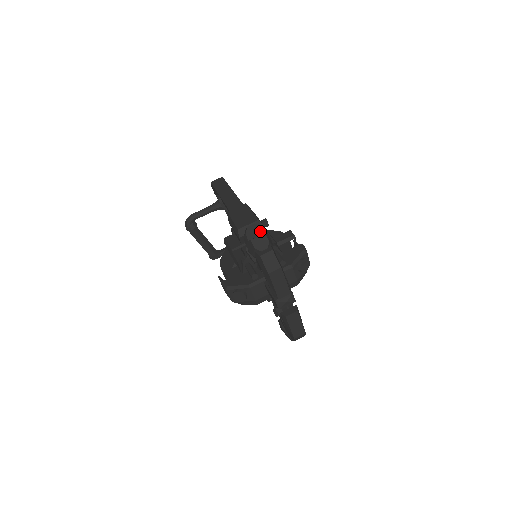
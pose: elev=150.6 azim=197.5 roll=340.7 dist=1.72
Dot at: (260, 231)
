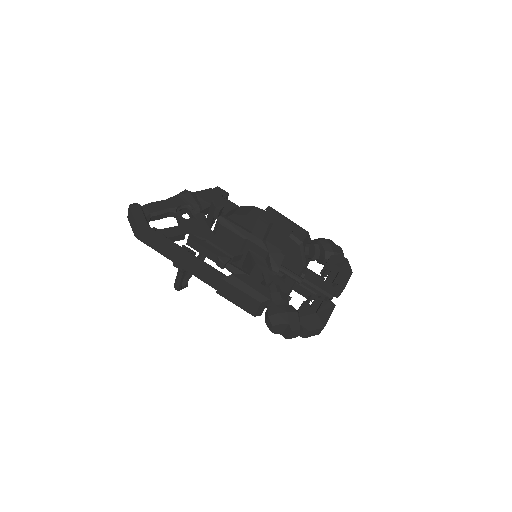
Dot at: (283, 327)
